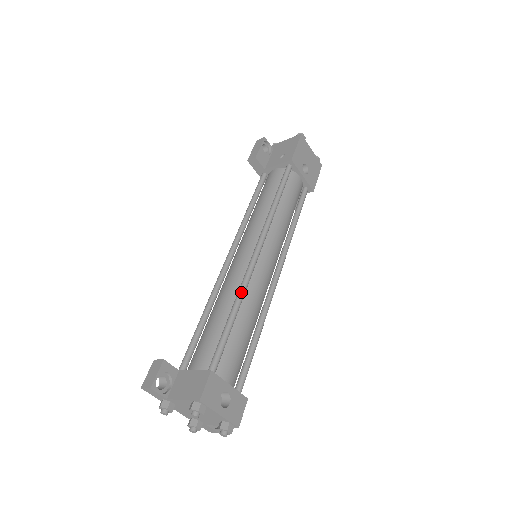
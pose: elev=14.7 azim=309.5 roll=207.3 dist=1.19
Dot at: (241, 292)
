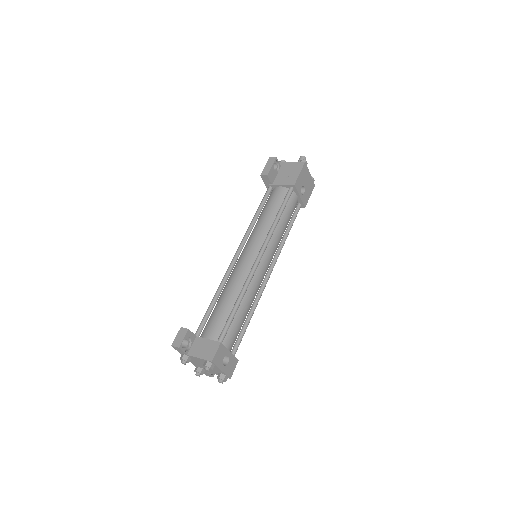
Dot at: (245, 288)
